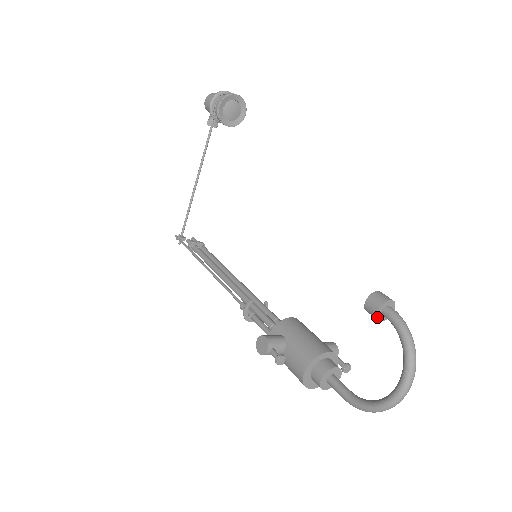
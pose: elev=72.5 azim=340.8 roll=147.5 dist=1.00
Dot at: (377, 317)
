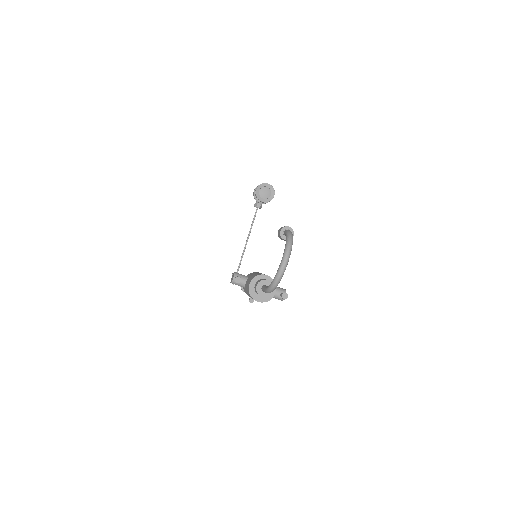
Dot at: (281, 236)
